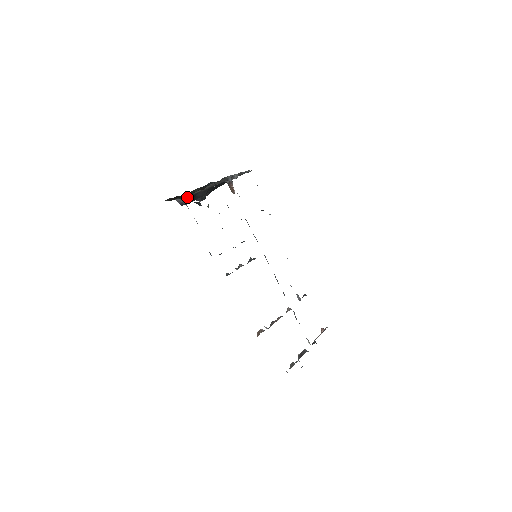
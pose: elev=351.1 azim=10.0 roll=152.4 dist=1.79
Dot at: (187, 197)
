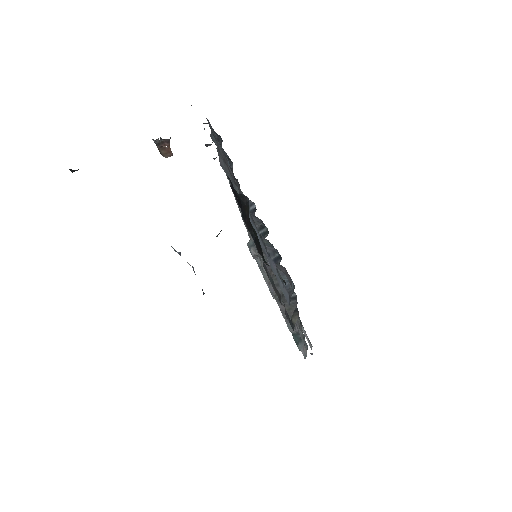
Dot at: occluded
